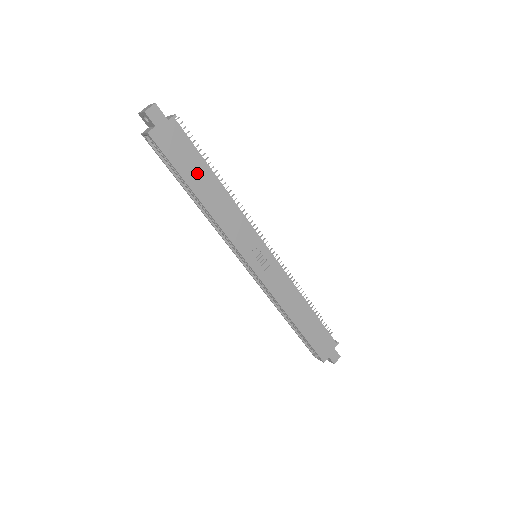
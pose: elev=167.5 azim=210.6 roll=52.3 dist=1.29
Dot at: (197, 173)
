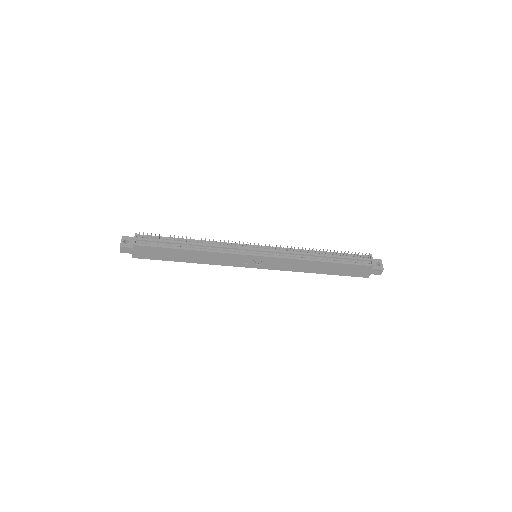
Dot at: (173, 255)
